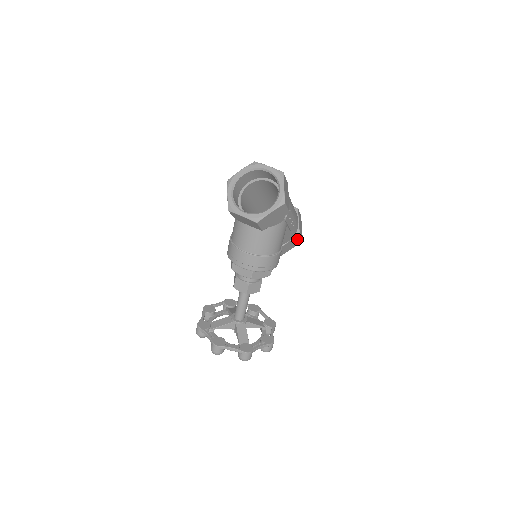
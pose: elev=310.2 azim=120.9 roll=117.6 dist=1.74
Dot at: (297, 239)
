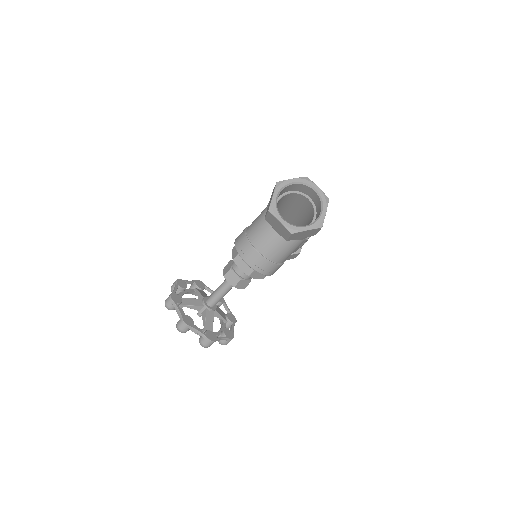
Dot at: (295, 255)
